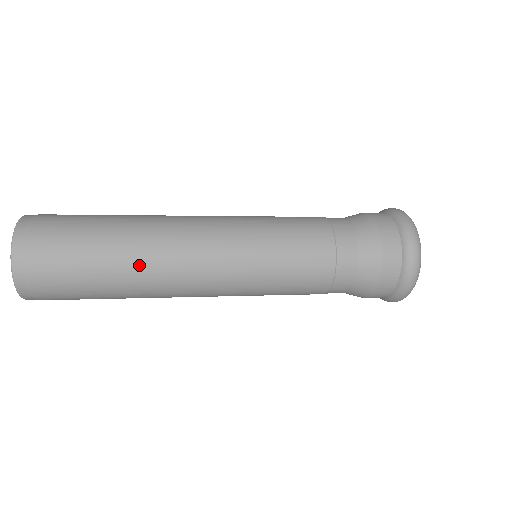
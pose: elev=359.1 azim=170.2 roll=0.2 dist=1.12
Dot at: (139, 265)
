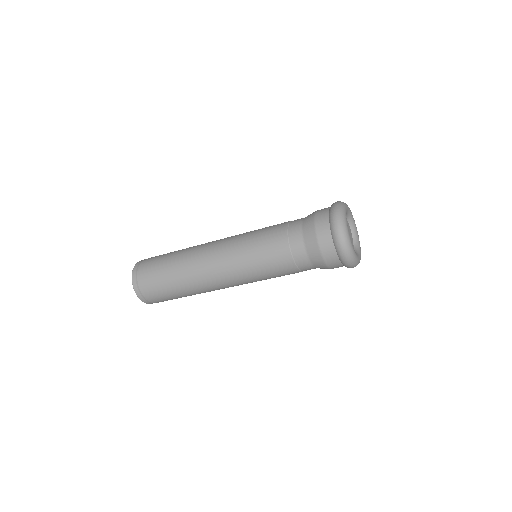
Dot at: (185, 276)
